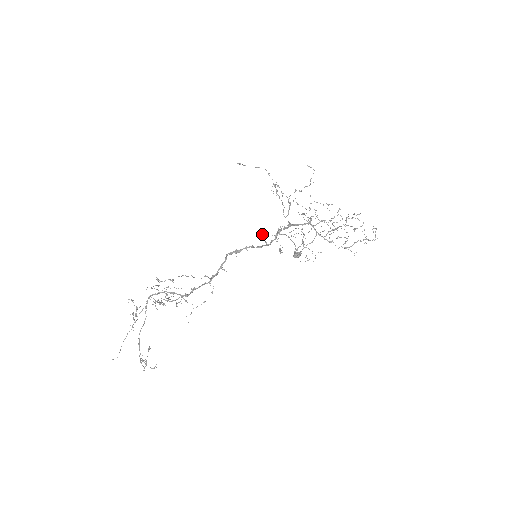
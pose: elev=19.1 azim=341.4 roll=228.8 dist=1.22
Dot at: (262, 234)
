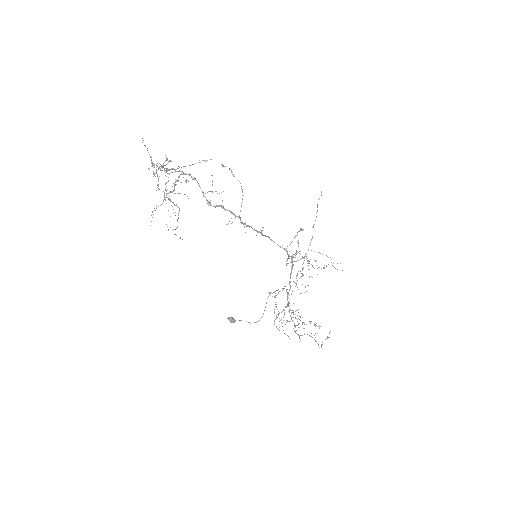
Dot at: (294, 238)
